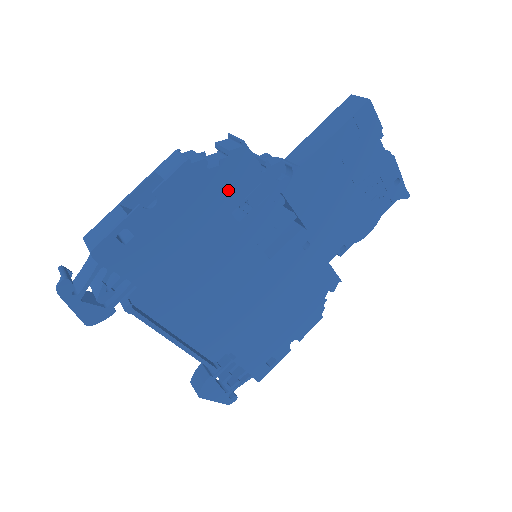
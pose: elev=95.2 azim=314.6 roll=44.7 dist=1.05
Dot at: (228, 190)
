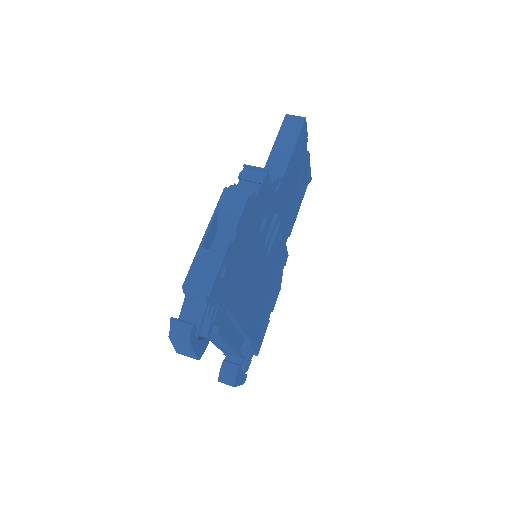
Dot at: (260, 210)
